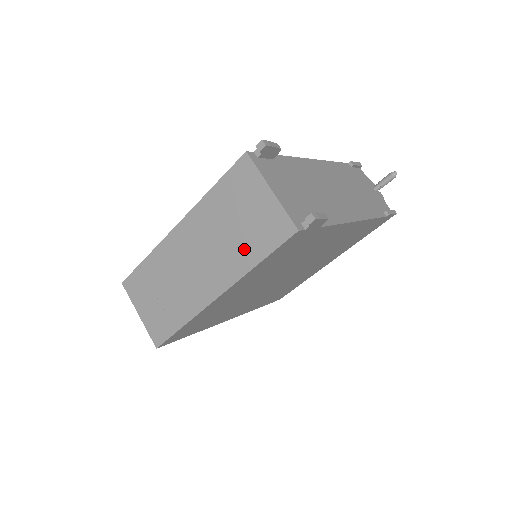
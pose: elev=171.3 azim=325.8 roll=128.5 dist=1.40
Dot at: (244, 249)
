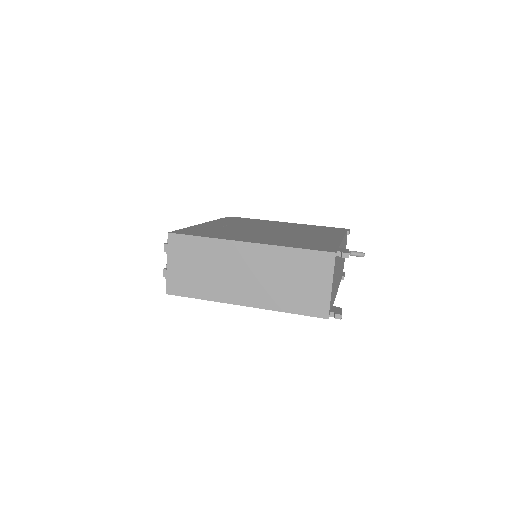
Dot at: (286, 298)
